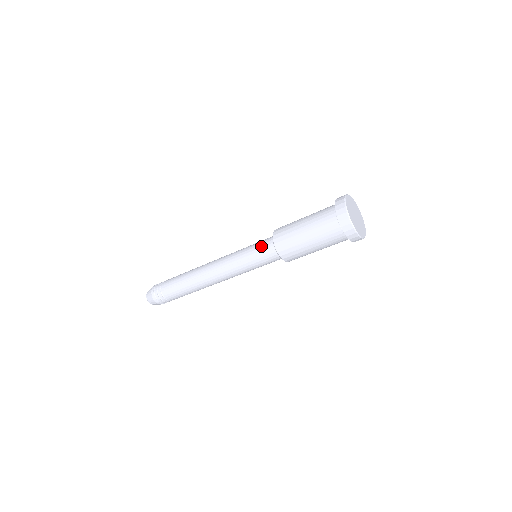
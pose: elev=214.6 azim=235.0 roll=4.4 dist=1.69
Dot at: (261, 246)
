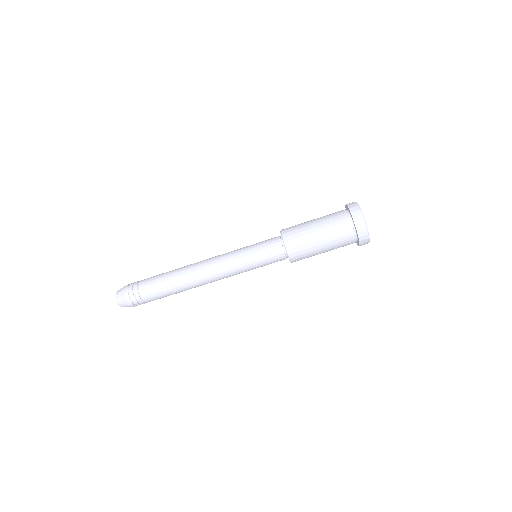
Dot at: (266, 242)
